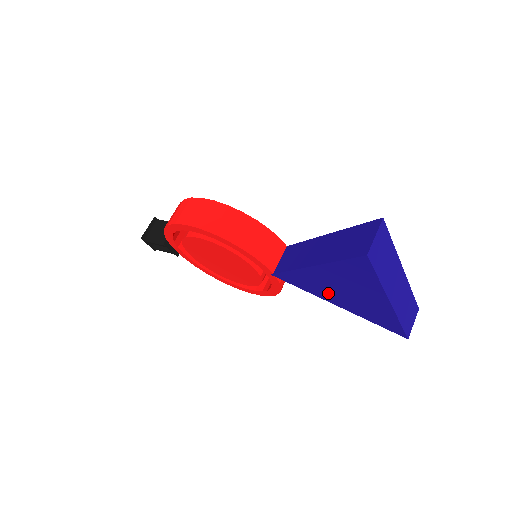
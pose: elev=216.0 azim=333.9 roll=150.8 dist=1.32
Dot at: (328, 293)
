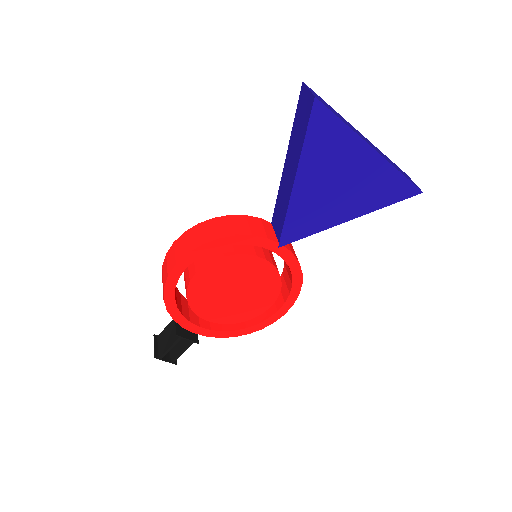
Dot at: (331, 208)
